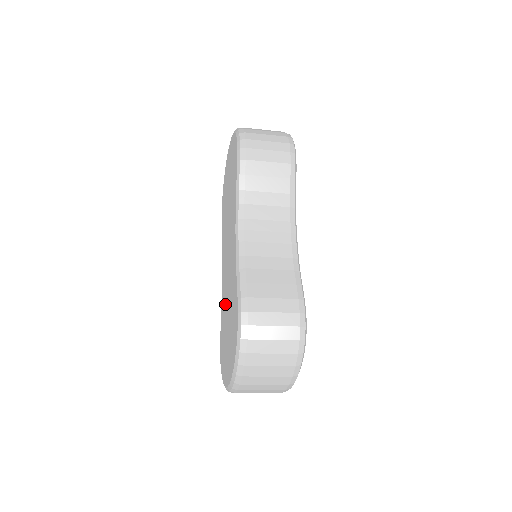
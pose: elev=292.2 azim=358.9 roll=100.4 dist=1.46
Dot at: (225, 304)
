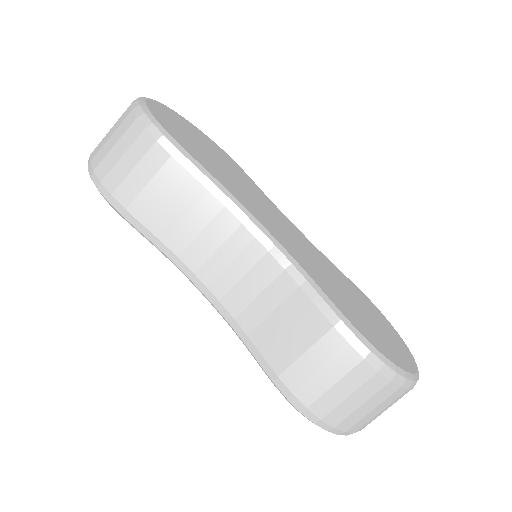
Dot at: occluded
